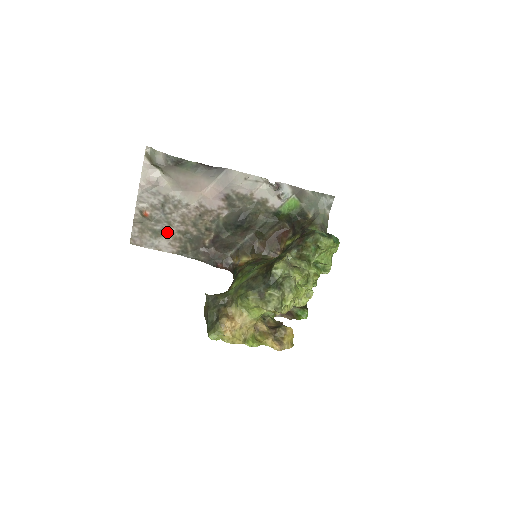
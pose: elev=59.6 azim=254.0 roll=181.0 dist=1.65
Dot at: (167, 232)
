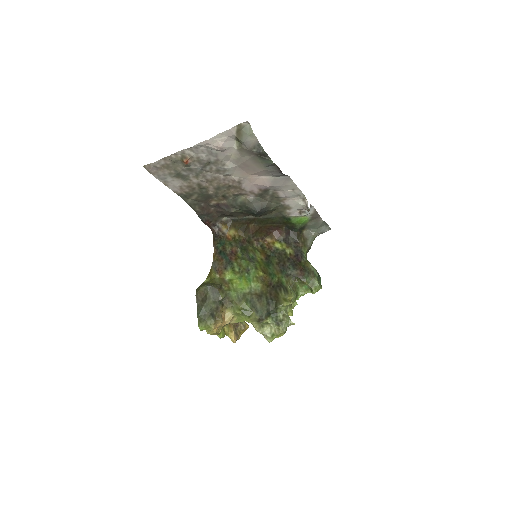
Dot at: (188, 179)
